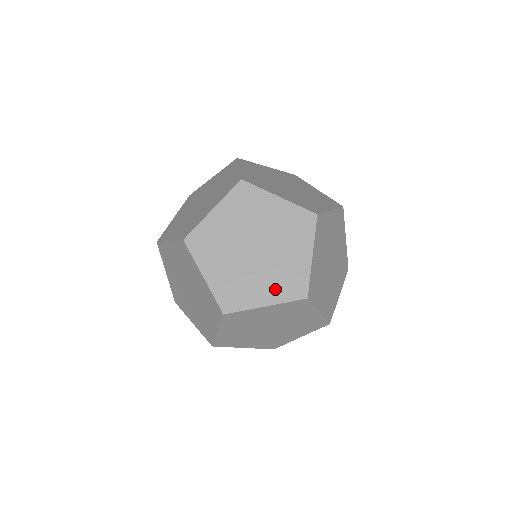
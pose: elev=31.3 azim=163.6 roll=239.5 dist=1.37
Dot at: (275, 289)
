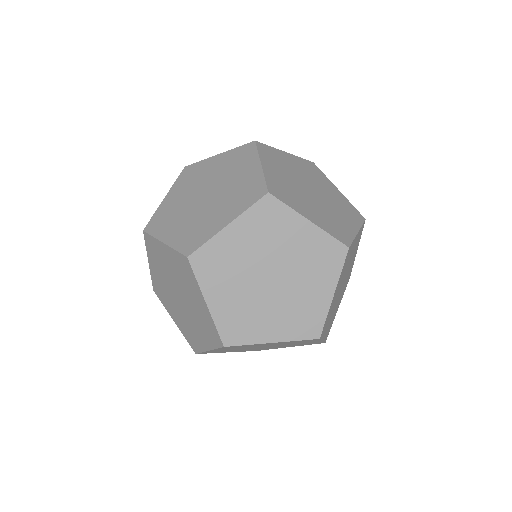
Dot at: (322, 276)
